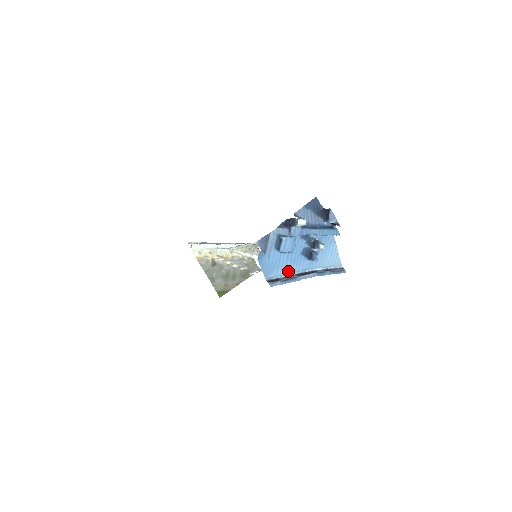
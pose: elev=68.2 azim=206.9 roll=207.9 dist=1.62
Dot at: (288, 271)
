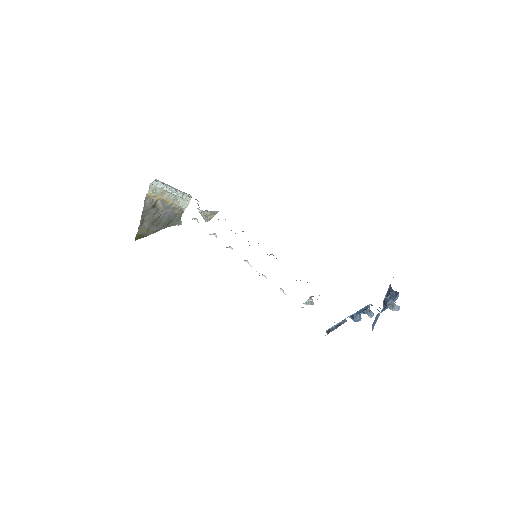
Dot at: occluded
